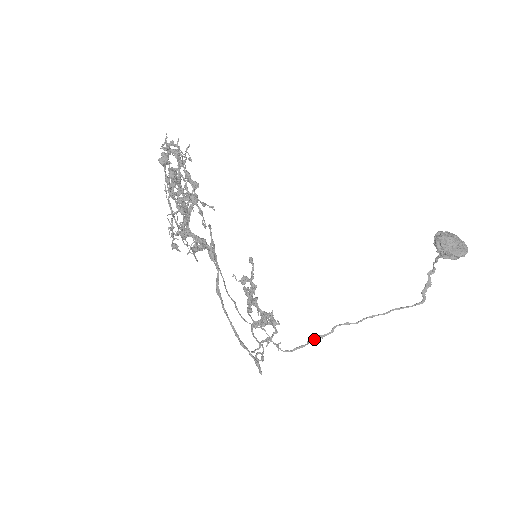
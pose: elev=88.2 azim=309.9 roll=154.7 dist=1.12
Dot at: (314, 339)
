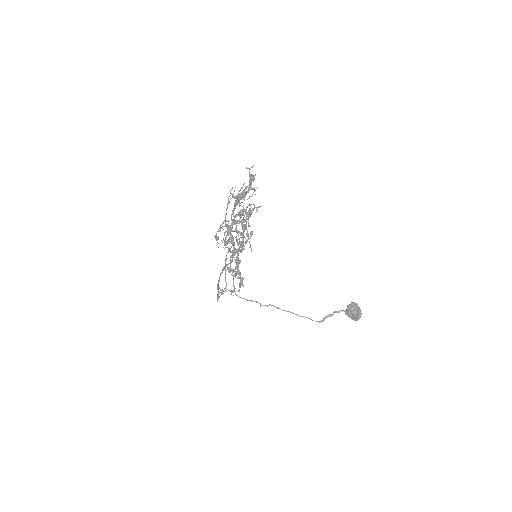
Dot at: (256, 302)
